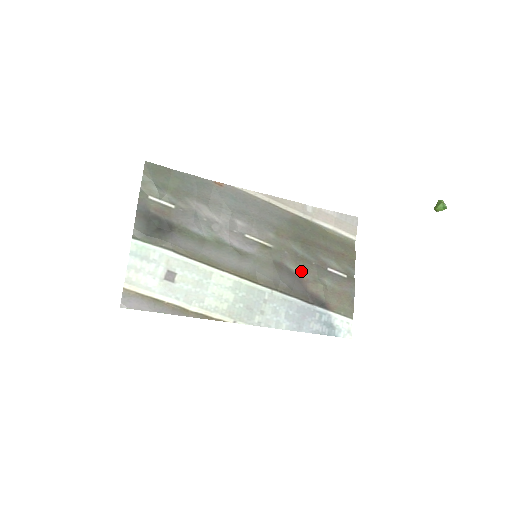
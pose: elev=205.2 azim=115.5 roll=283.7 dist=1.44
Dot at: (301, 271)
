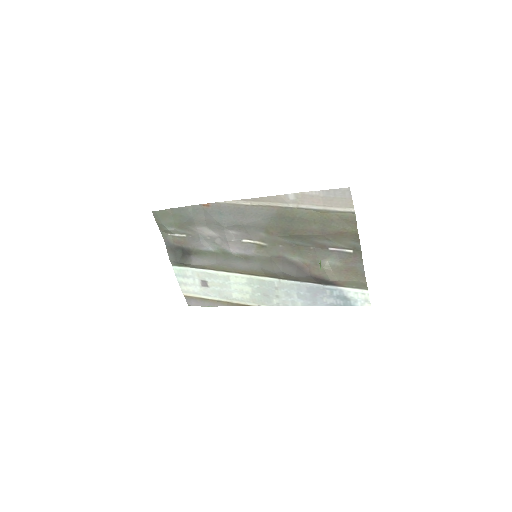
Dot at: (300, 258)
